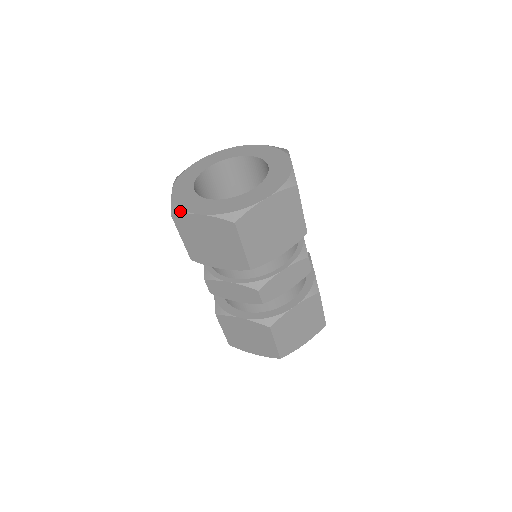
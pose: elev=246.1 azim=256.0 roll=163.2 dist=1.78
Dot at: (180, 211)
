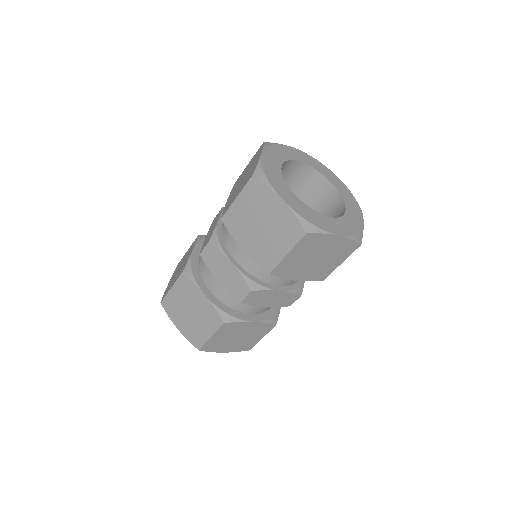
Dot at: (265, 180)
